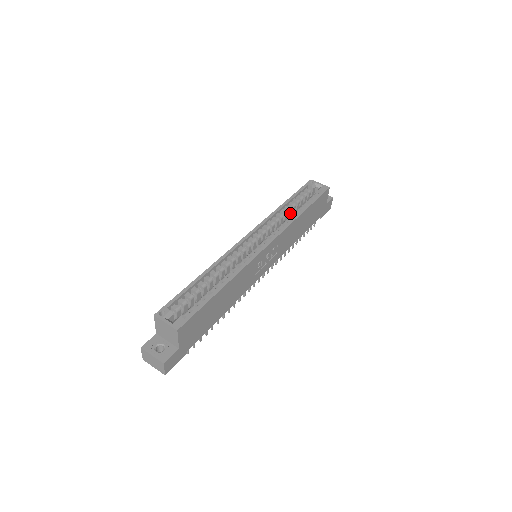
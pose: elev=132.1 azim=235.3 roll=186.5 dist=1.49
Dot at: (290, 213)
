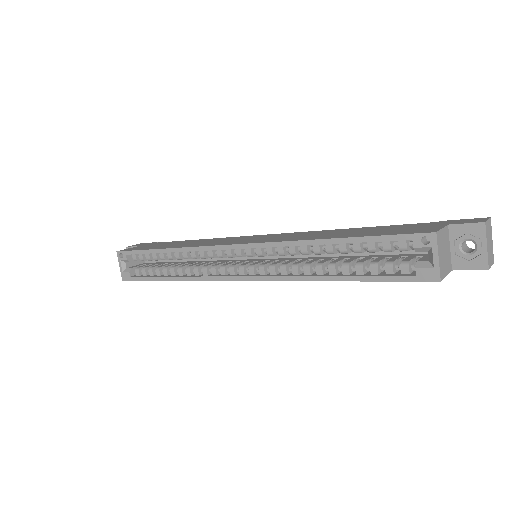
Dot at: (336, 252)
